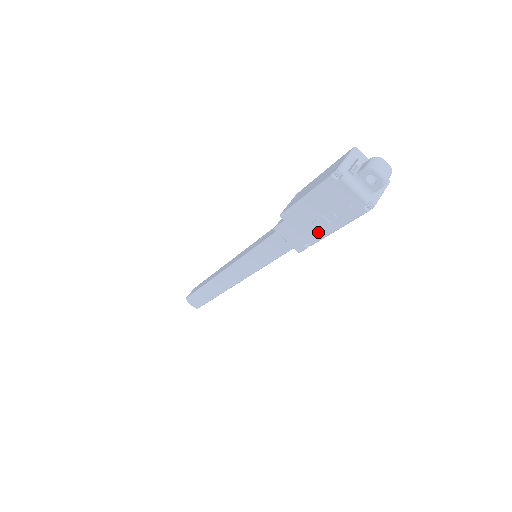
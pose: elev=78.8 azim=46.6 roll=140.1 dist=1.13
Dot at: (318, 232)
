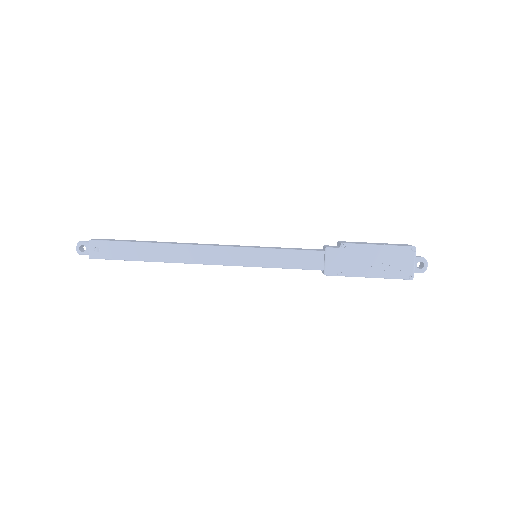
Dot at: (360, 271)
